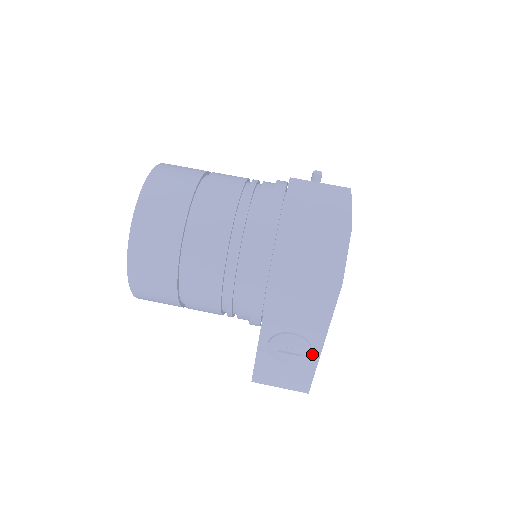
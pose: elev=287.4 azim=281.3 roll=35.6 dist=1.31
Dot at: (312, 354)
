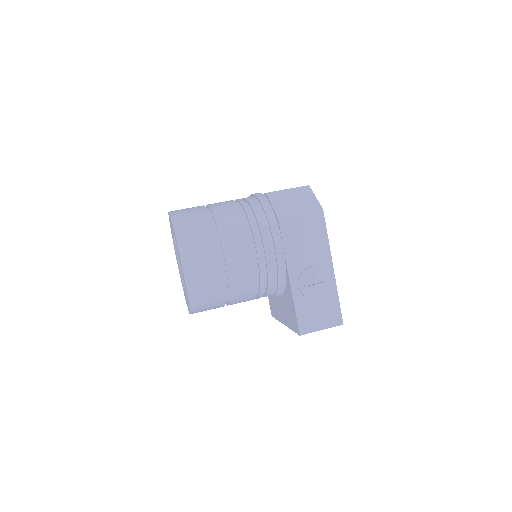
Dot at: (330, 281)
